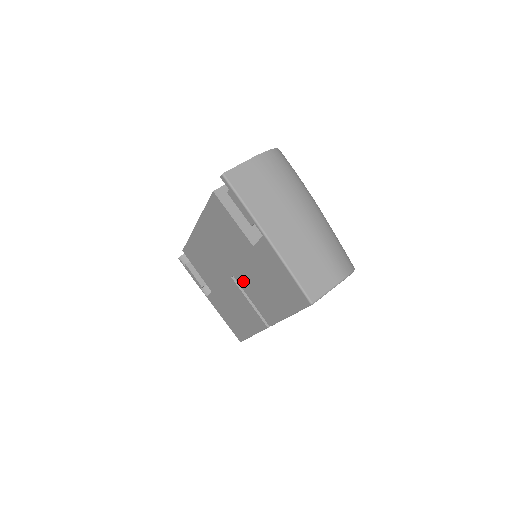
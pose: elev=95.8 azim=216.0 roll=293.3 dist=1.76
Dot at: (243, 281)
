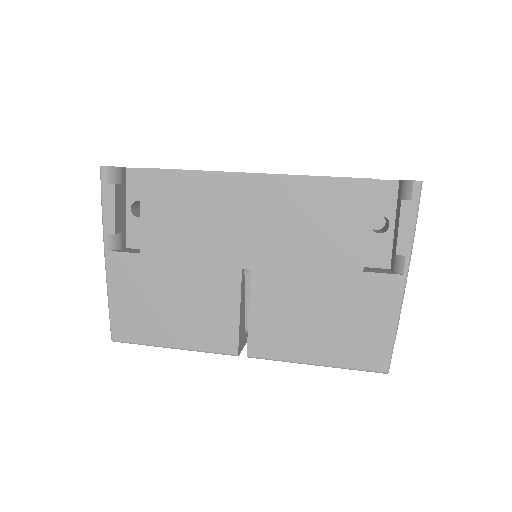
Dot at: (269, 287)
